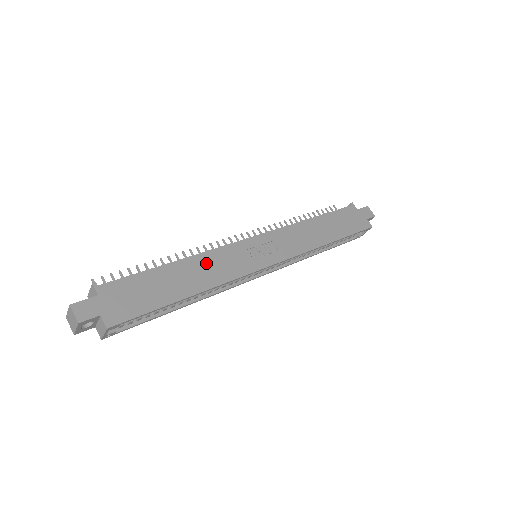
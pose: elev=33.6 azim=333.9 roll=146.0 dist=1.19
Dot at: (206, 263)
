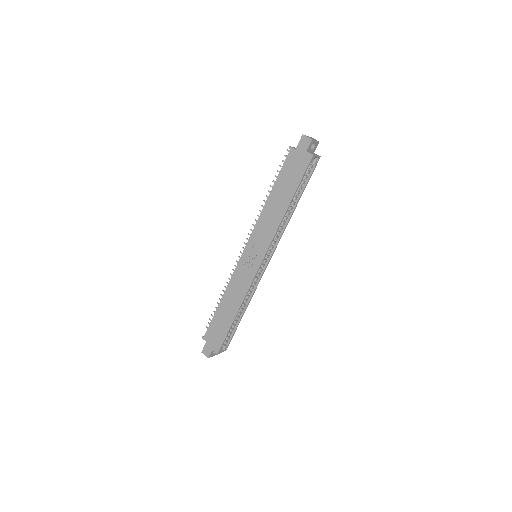
Dot at: (232, 291)
